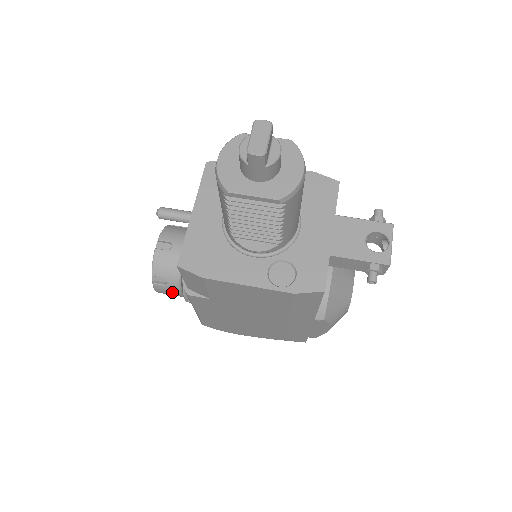
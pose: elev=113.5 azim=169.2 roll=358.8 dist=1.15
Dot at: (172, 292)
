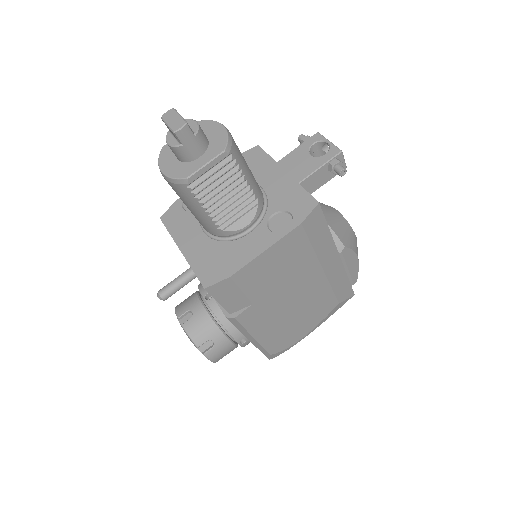
Dot at: (224, 348)
